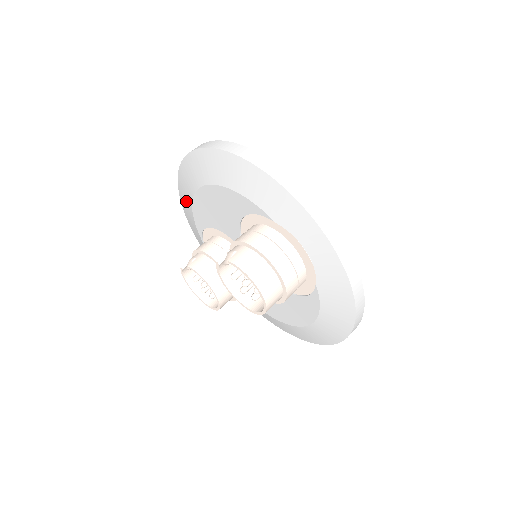
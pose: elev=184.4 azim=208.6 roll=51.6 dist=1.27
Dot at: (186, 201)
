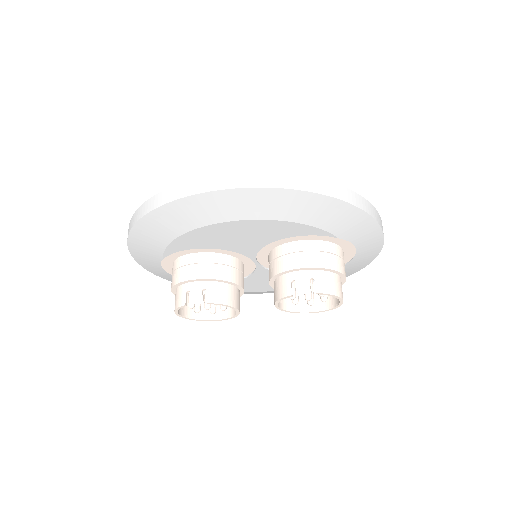
Dot at: (161, 230)
